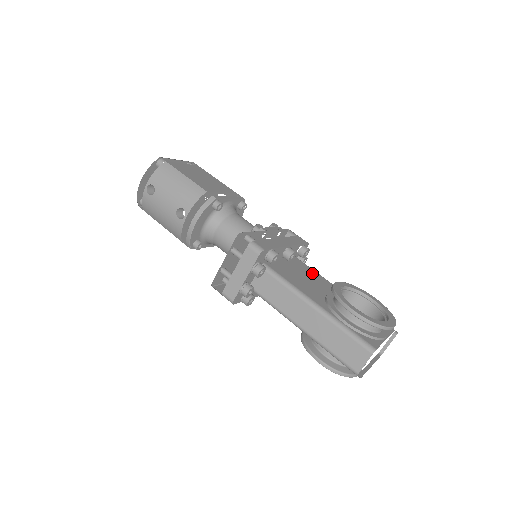
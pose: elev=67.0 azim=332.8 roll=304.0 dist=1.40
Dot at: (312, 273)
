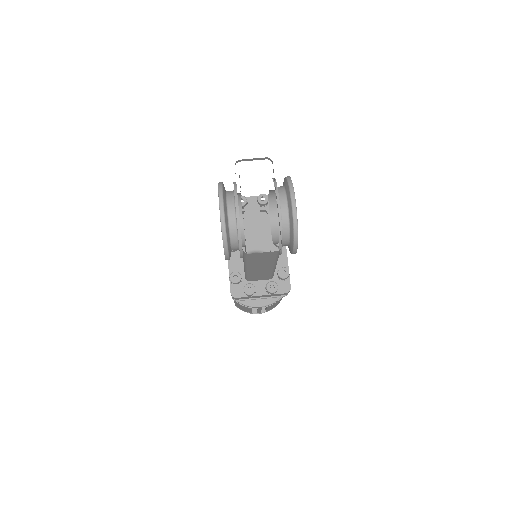
Dot at: occluded
